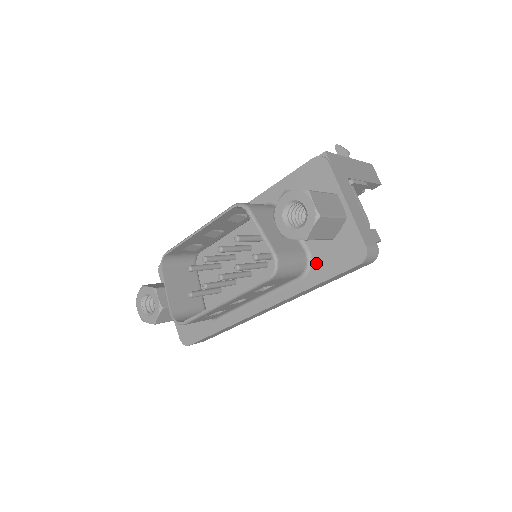
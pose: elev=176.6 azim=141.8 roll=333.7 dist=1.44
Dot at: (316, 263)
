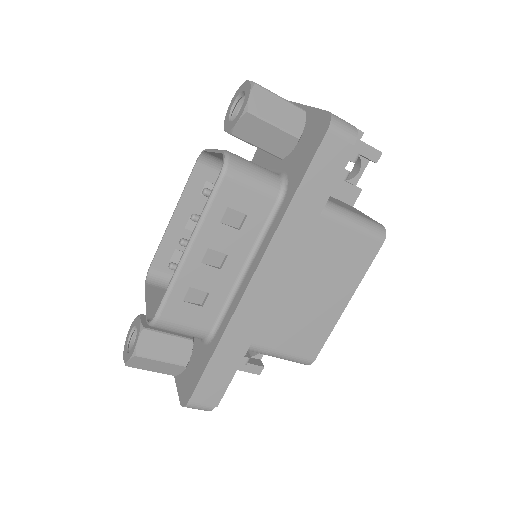
Dot at: (291, 175)
